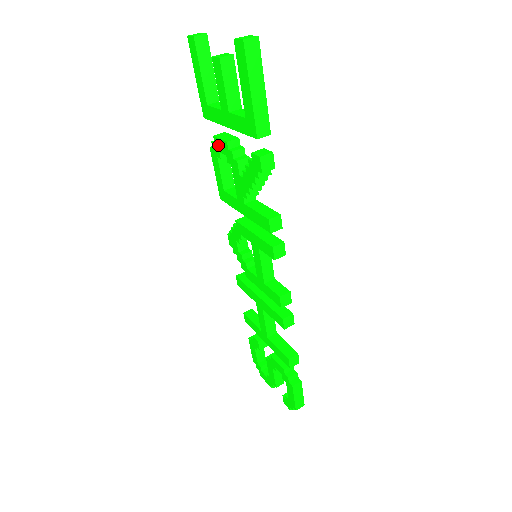
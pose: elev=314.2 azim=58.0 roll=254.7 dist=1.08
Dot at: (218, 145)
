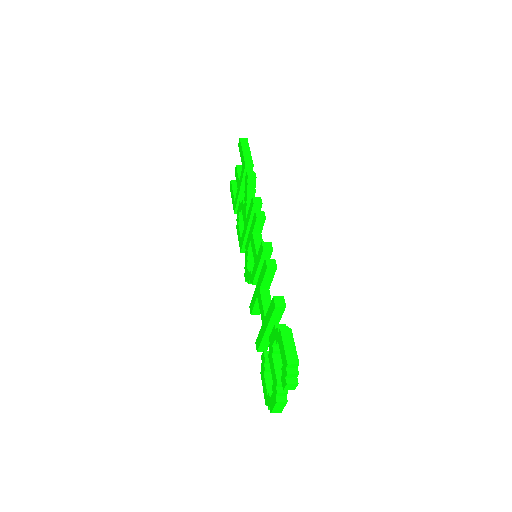
Dot at: (238, 213)
